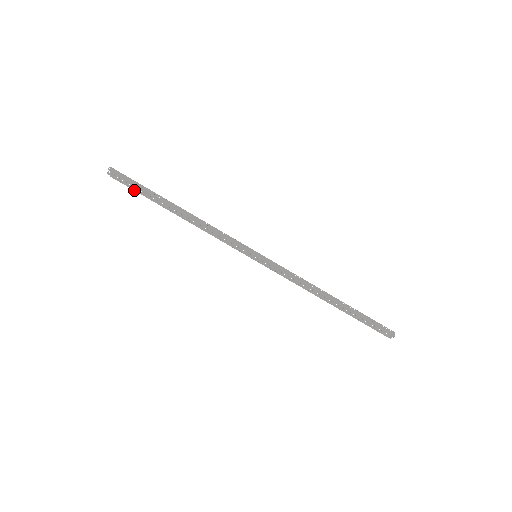
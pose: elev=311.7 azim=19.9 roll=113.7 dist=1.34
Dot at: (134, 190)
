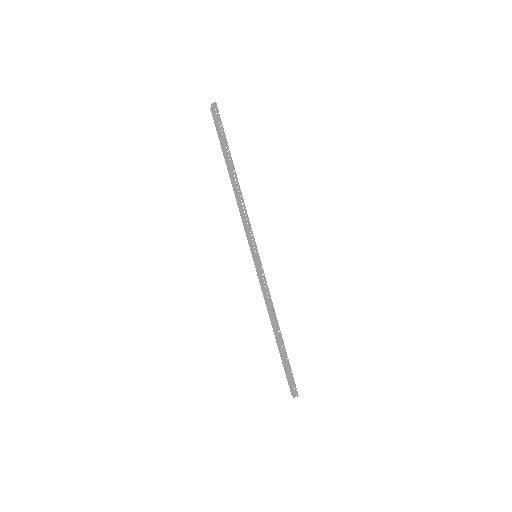
Dot at: (218, 134)
